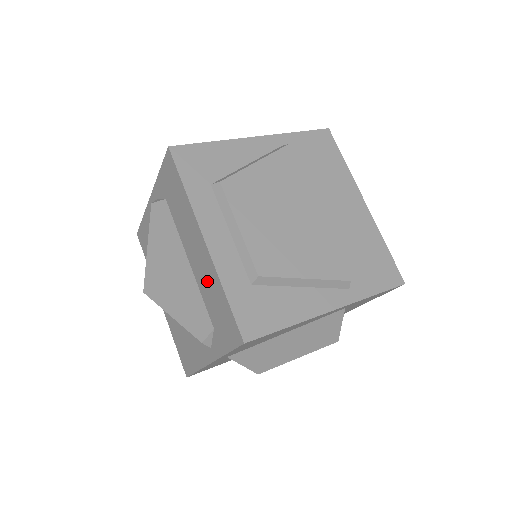
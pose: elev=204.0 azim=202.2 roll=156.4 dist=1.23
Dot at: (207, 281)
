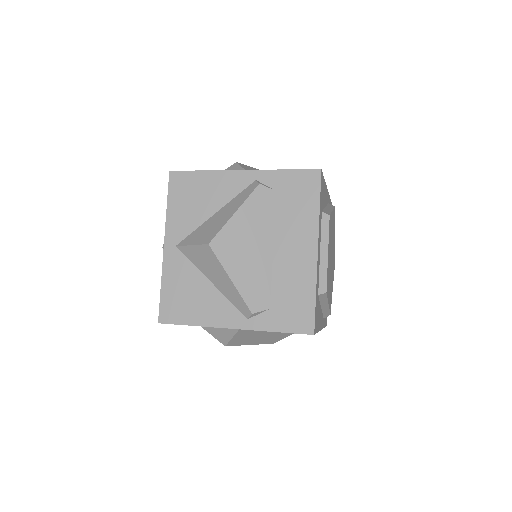
Dot at: (294, 276)
